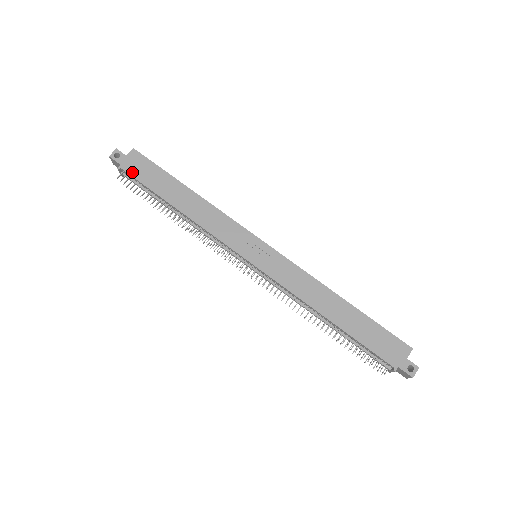
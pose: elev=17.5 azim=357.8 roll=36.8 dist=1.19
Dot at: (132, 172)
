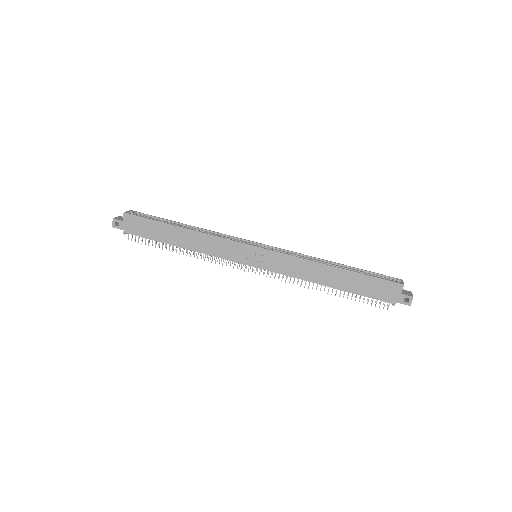
Dot at: (135, 233)
